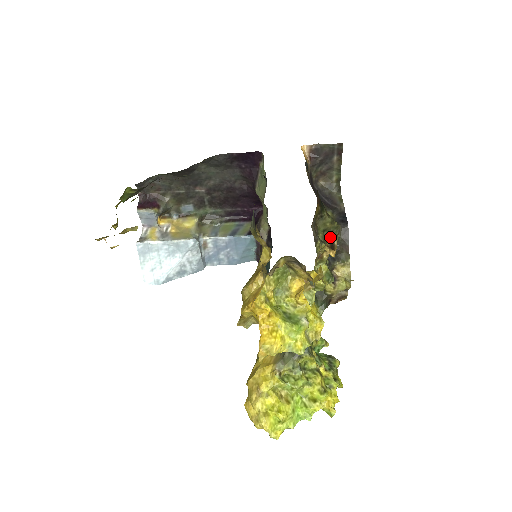
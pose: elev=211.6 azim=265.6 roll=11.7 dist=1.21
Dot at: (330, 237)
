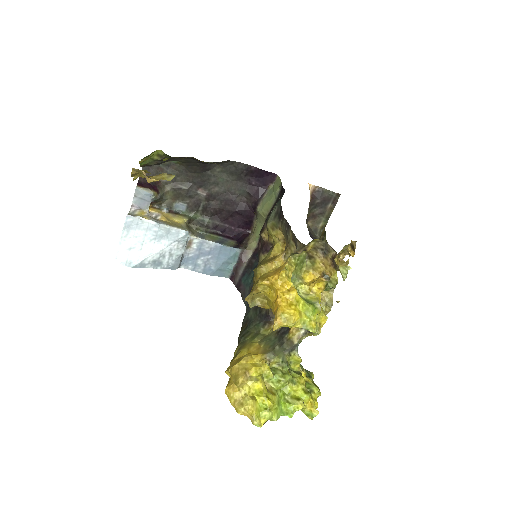
Dot at: (351, 241)
